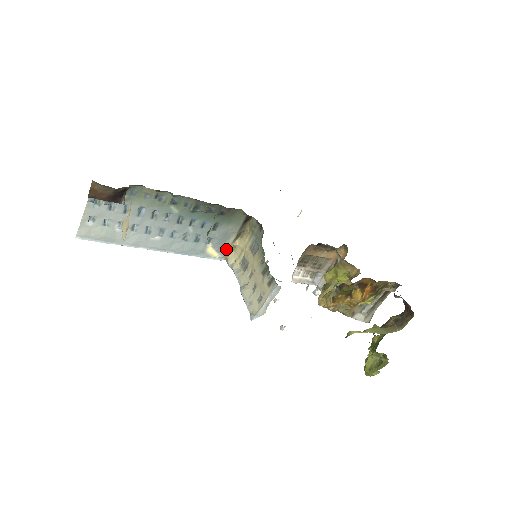
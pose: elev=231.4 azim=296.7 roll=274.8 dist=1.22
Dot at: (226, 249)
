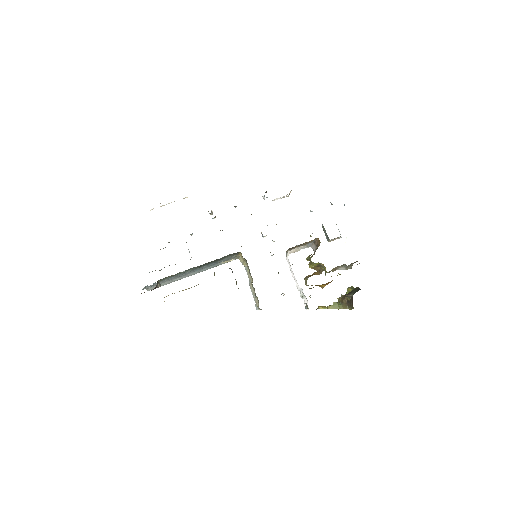
Dot at: (235, 257)
